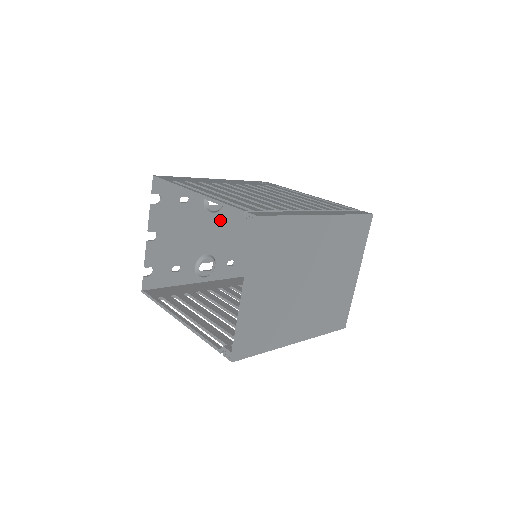
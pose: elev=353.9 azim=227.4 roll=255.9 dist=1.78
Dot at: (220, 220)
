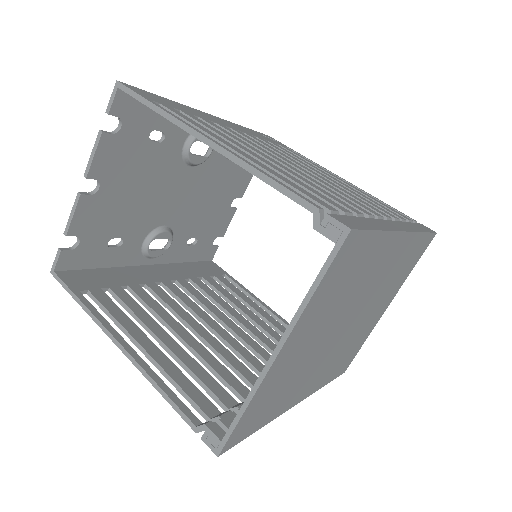
Dot at: (196, 179)
